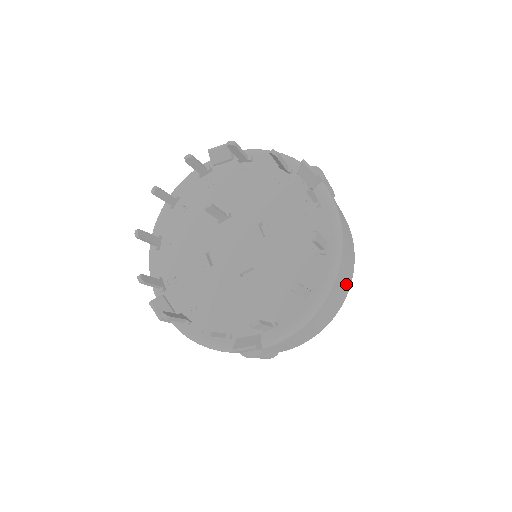
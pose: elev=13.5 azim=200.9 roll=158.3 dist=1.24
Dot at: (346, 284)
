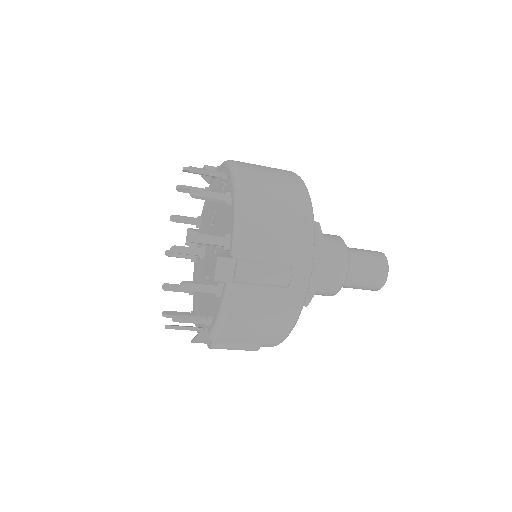
Dot at: (284, 180)
